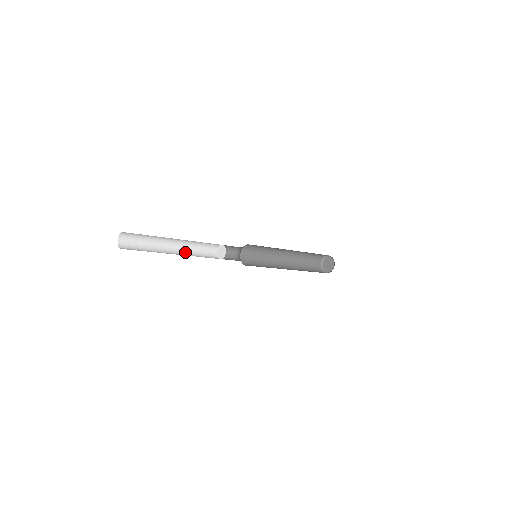
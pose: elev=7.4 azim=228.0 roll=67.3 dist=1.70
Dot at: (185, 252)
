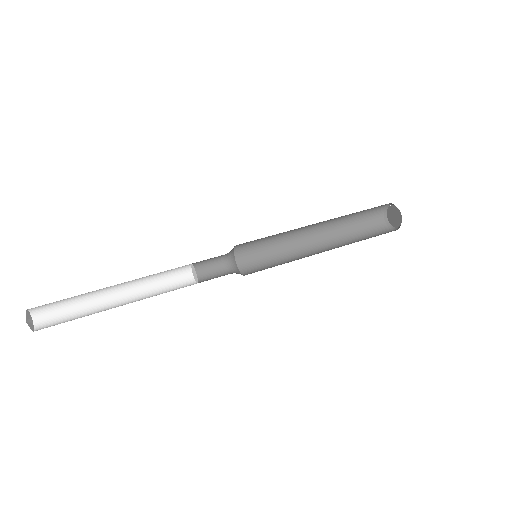
Dot at: (136, 283)
